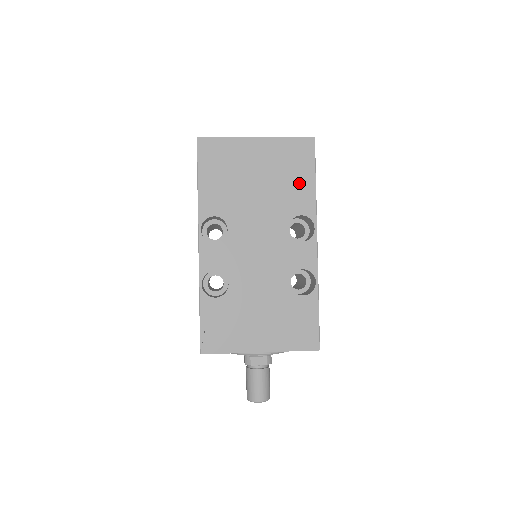
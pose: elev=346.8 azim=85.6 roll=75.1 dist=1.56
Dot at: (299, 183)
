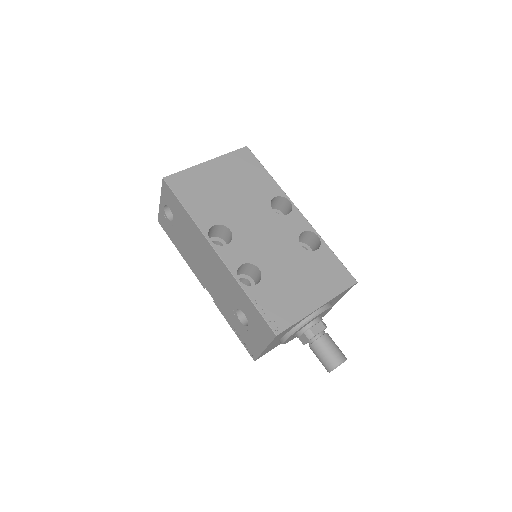
Dot at: (258, 178)
